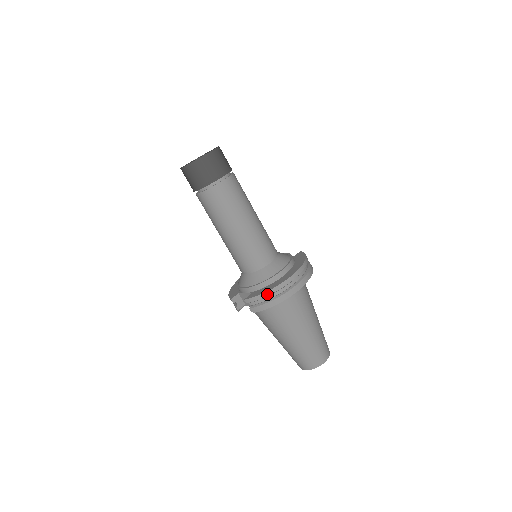
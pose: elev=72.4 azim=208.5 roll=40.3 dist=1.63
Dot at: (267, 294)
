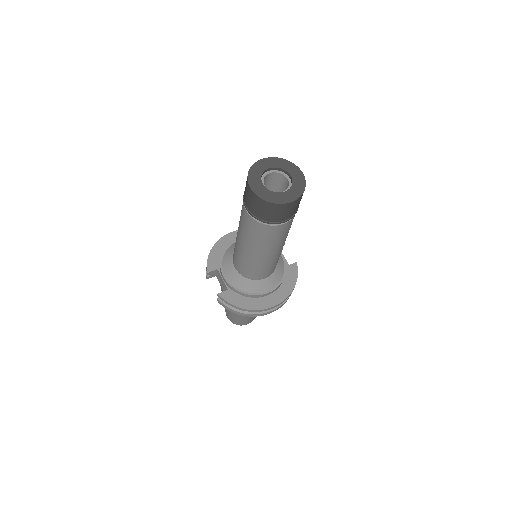
Dot at: (240, 309)
